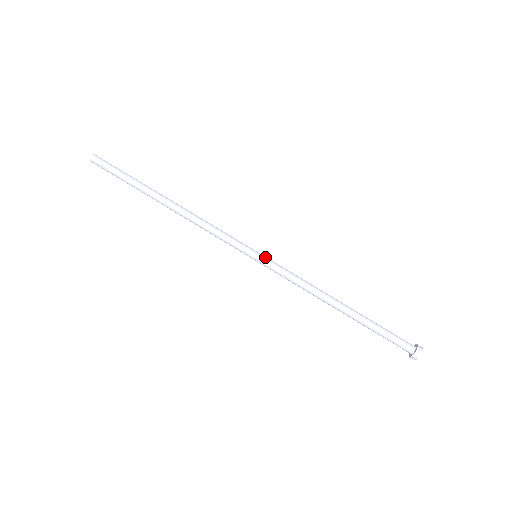
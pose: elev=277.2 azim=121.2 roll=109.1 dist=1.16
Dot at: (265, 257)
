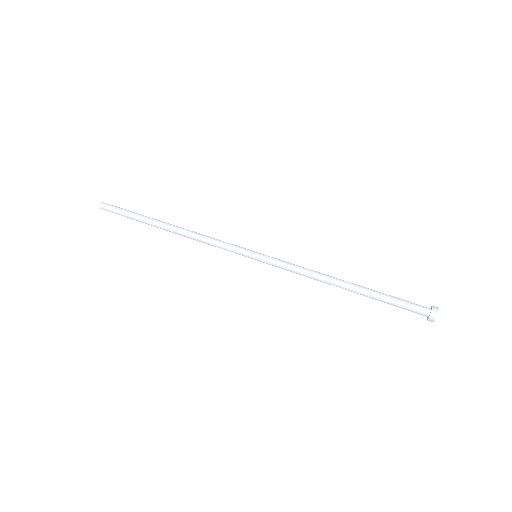
Dot at: (265, 255)
